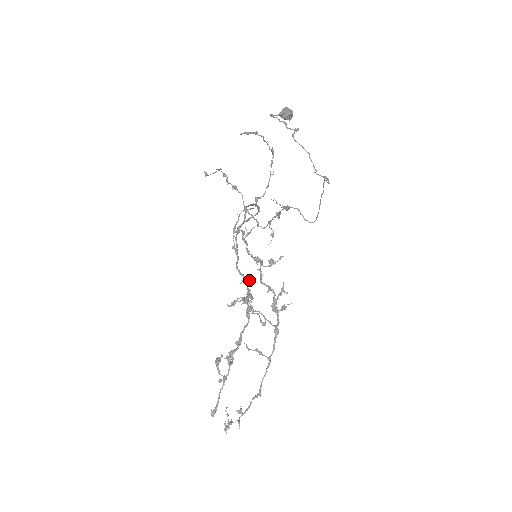
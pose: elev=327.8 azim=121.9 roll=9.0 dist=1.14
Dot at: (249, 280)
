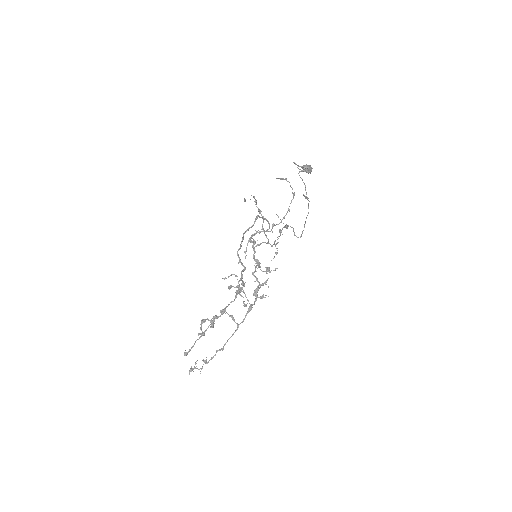
Dot at: (243, 265)
